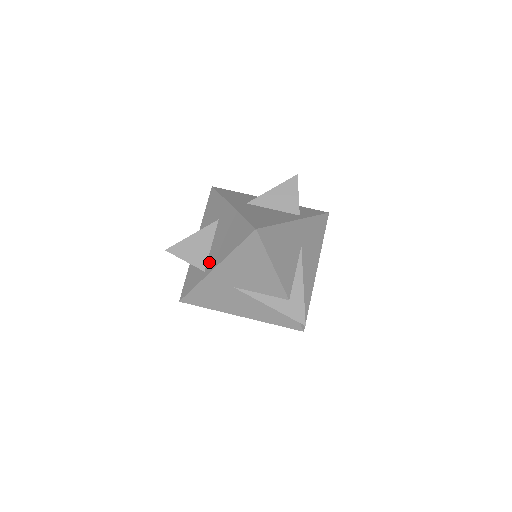
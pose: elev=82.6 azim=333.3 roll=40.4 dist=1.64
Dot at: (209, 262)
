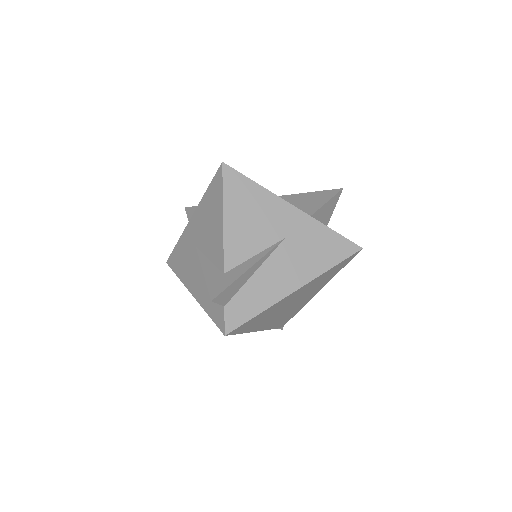
Dot at: occluded
